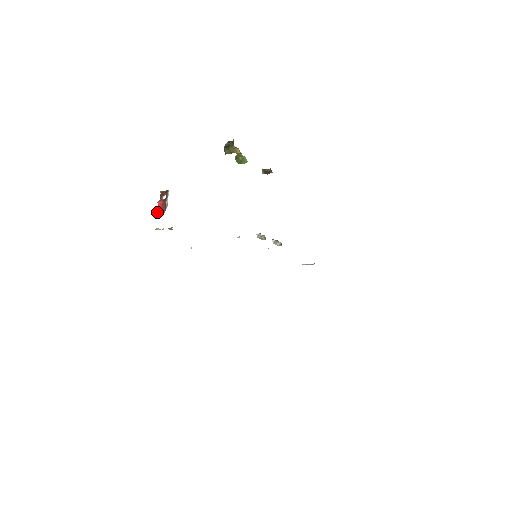
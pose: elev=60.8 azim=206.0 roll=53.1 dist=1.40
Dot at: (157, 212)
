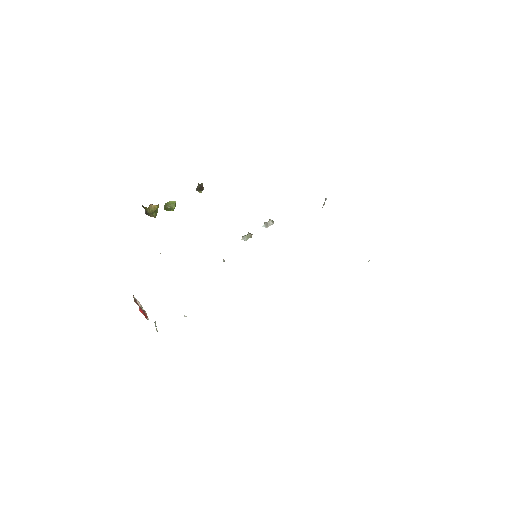
Dot at: (146, 318)
